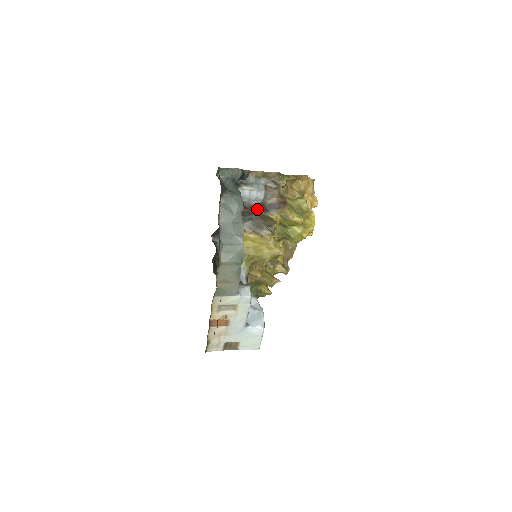
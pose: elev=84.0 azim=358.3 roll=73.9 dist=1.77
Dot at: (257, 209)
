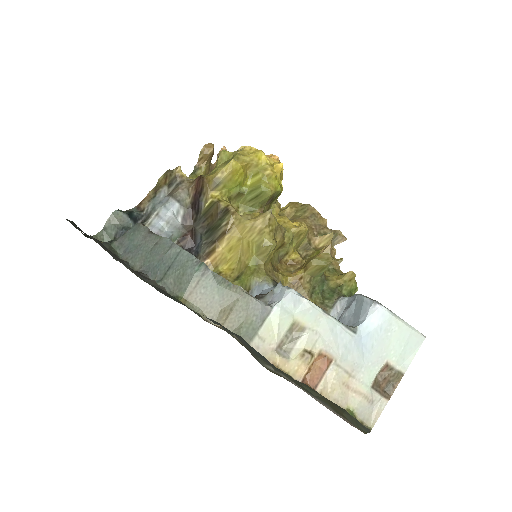
Dot at: (192, 221)
